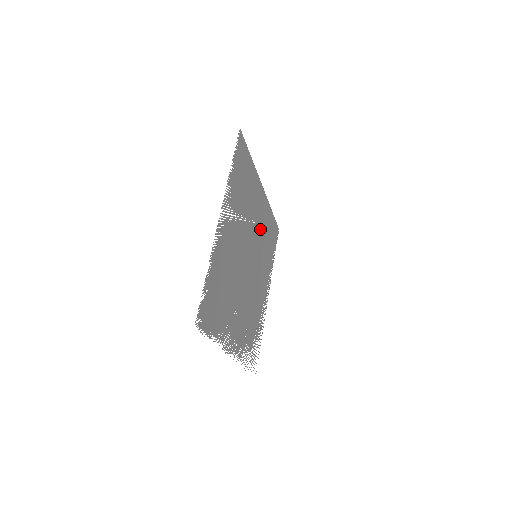
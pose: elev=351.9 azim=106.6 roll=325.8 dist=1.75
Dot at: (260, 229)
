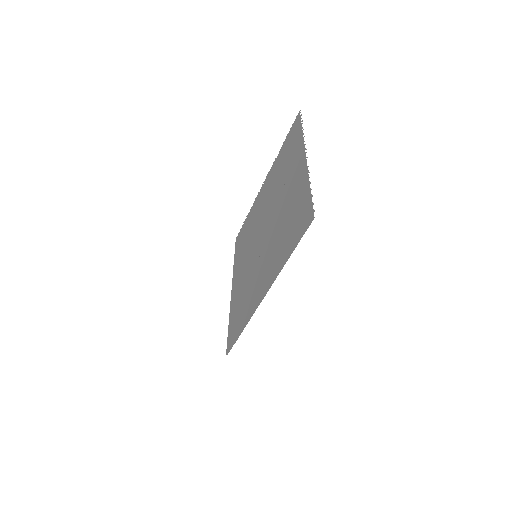
Dot at: (244, 276)
